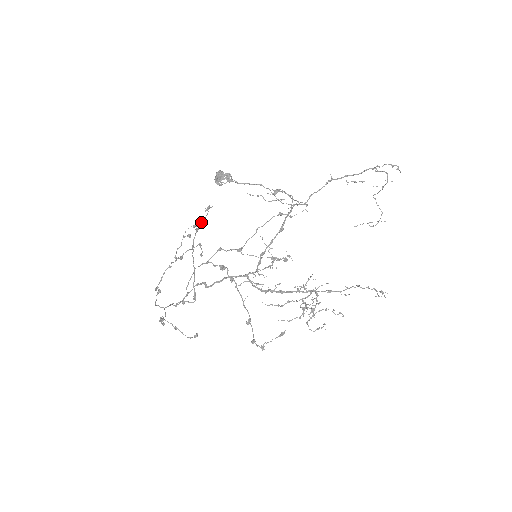
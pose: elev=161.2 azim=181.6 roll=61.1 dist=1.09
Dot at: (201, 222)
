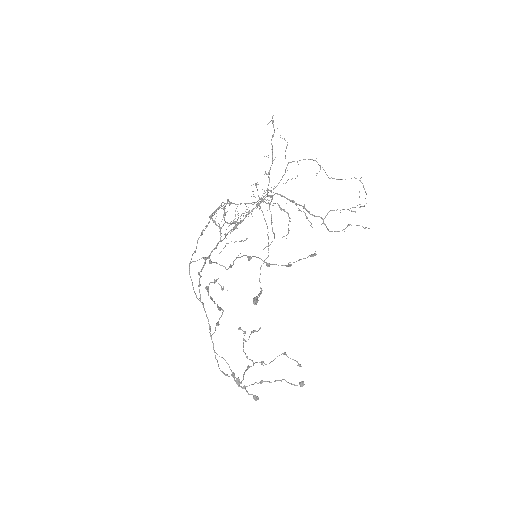
Dot at: occluded
